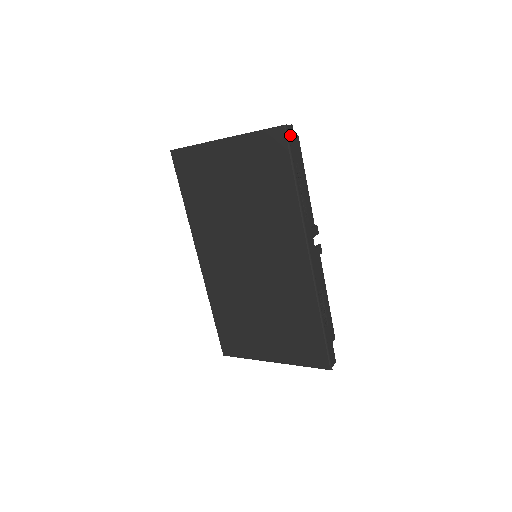
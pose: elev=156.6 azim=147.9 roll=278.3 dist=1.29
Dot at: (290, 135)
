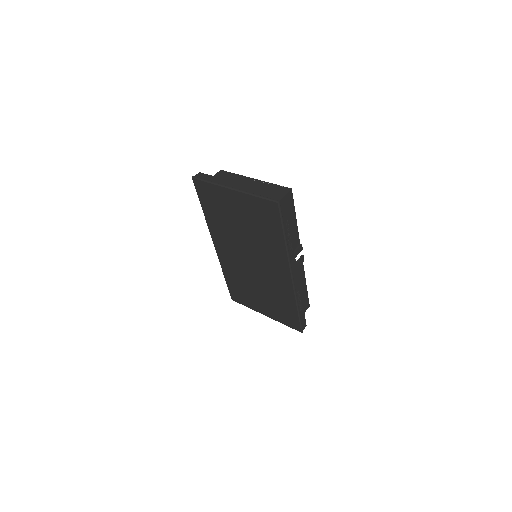
Dot at: (282, 205)
